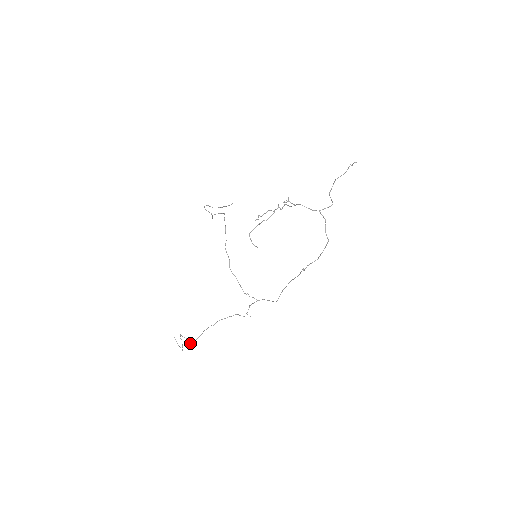
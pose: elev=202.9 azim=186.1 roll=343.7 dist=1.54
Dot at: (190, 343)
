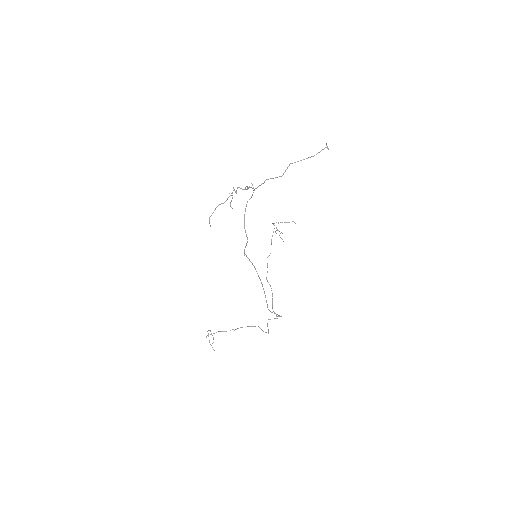
Dot at: (206, 336)
